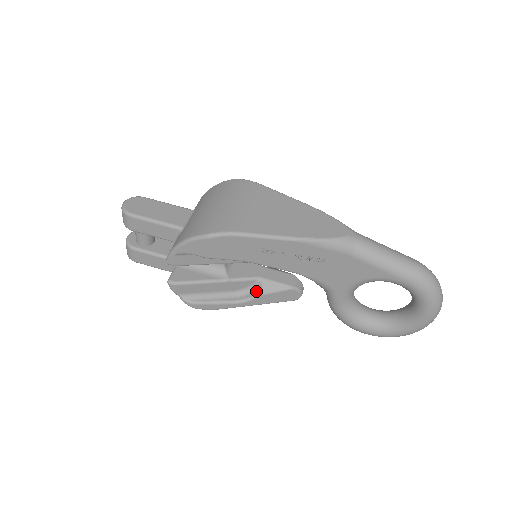
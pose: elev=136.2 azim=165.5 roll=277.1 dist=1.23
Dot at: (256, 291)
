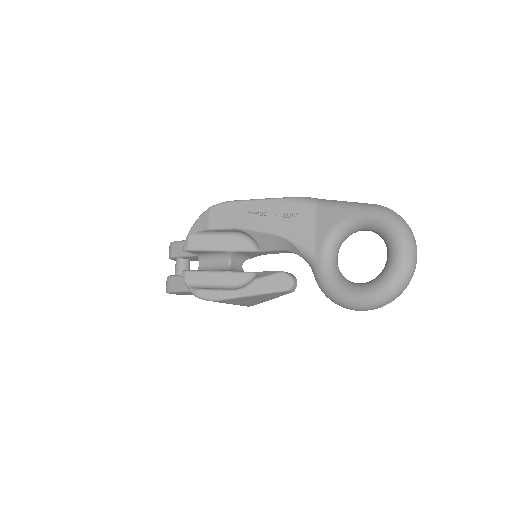
Dot at: (252, 281)
